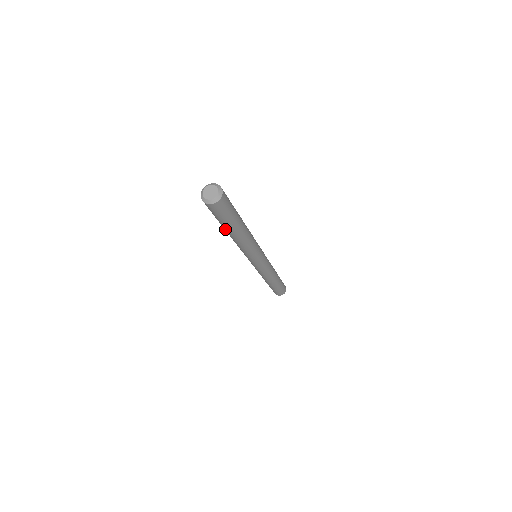
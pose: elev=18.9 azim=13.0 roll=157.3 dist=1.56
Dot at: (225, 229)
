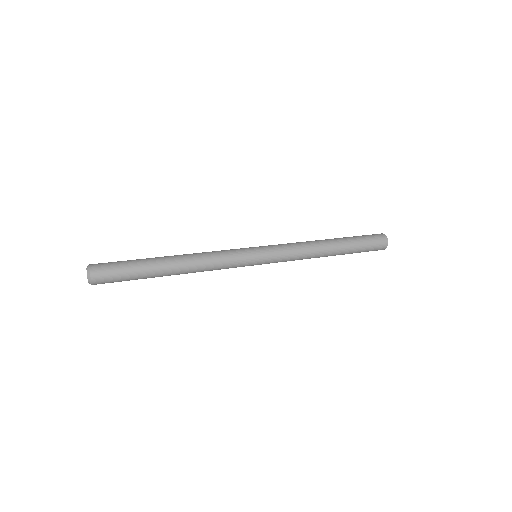
Dot at: occluded
